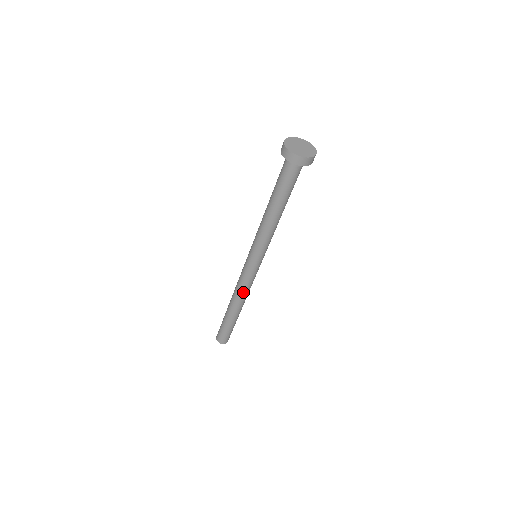
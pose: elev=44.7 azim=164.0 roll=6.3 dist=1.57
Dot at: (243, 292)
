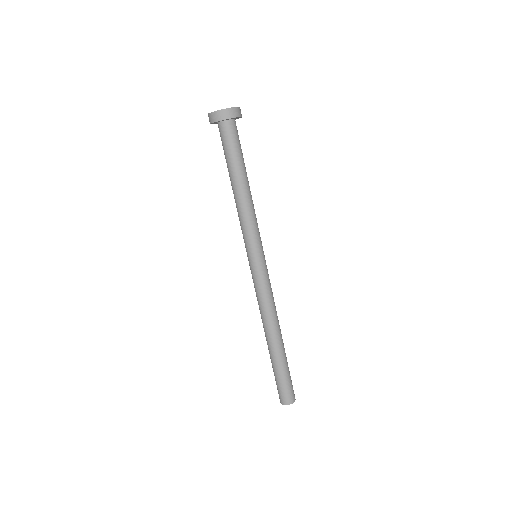
Dot at: (267, 309)
